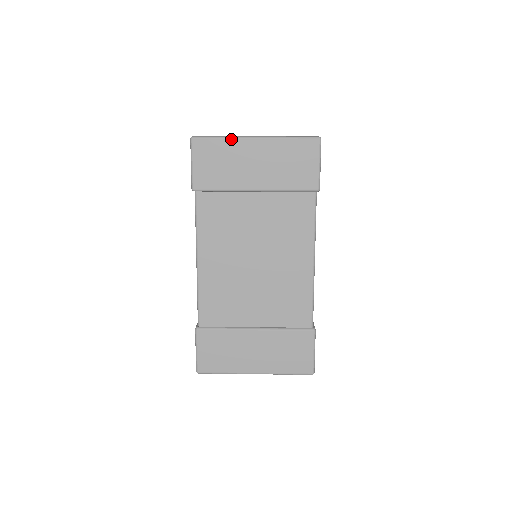
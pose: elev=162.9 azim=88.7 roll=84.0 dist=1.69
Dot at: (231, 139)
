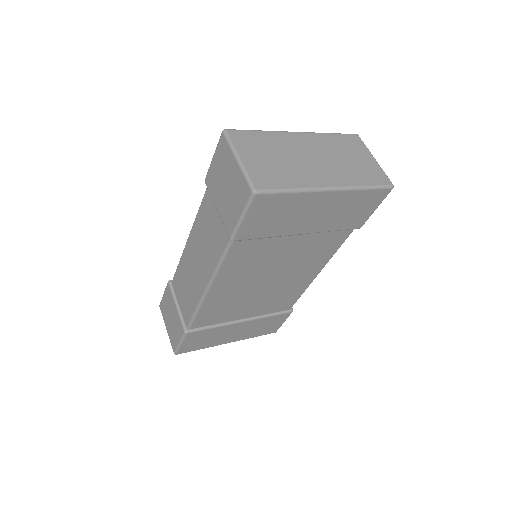
Dot at: (303, 193)
